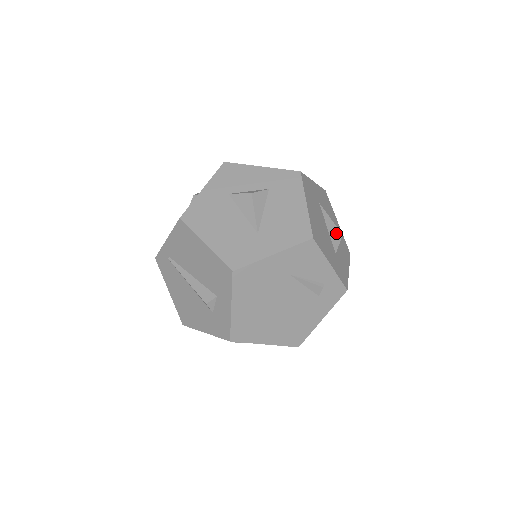
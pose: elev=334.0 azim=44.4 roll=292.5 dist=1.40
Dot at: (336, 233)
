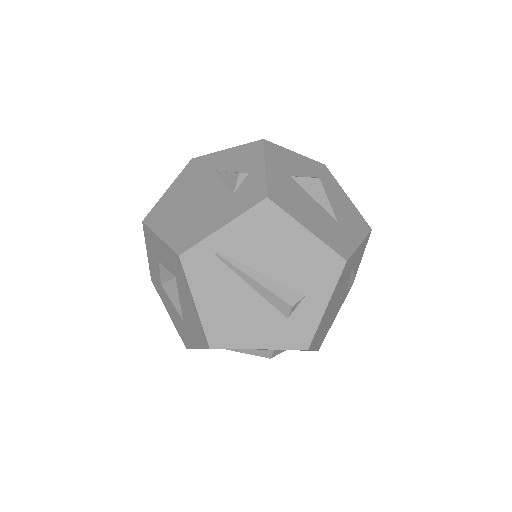
Dot at: occluded
